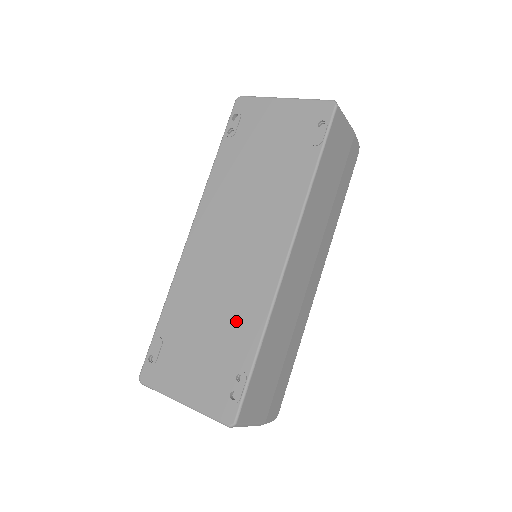
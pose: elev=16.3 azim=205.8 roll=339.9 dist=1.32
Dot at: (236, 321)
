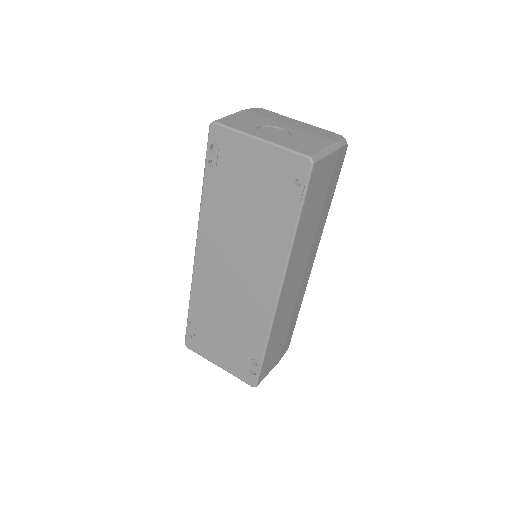
Dot at: (246, 328)
